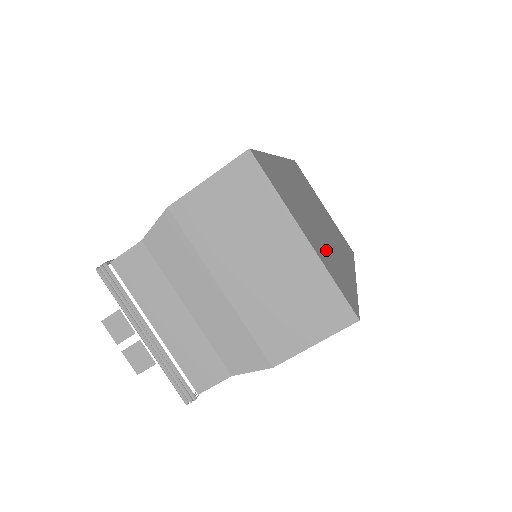
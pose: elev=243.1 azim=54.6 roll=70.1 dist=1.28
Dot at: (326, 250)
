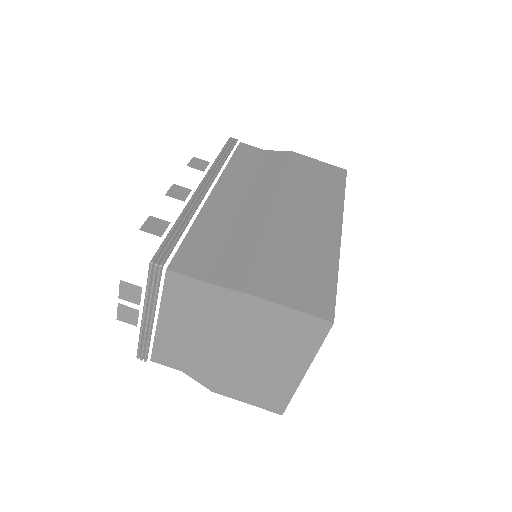
Dot at: occluded
